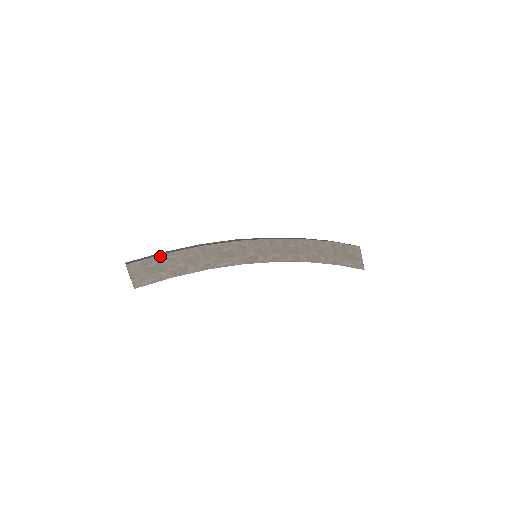
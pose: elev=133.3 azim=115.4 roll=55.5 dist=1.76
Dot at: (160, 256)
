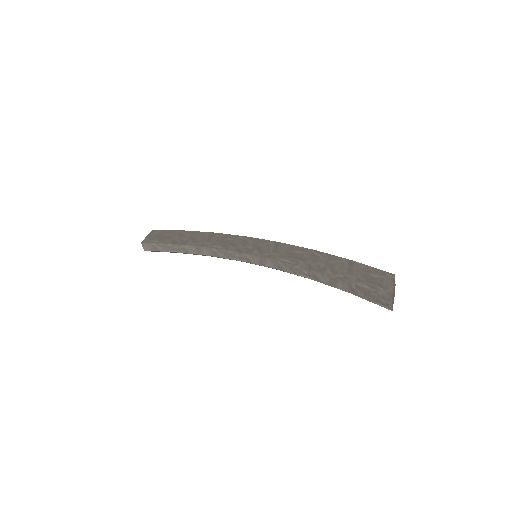
Dot at: (178, 231)
